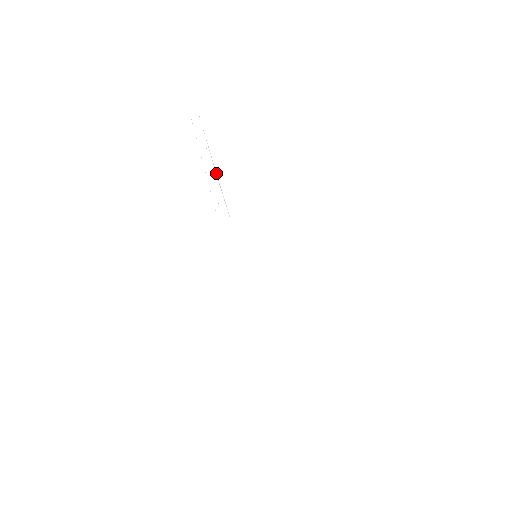
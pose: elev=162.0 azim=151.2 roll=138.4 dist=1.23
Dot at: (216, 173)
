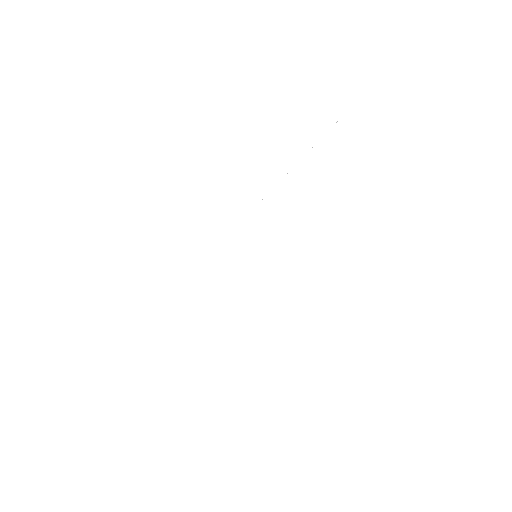
Dot at: occluded
